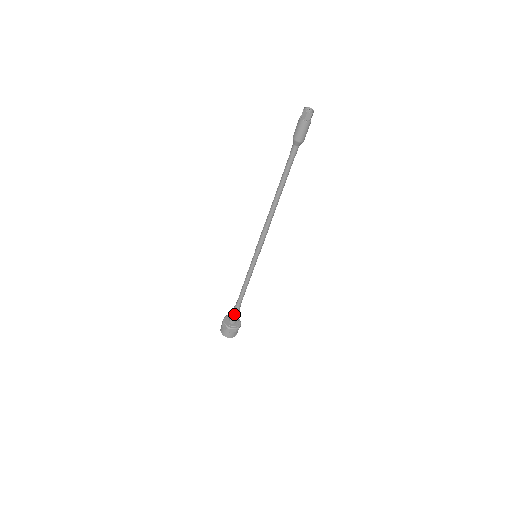
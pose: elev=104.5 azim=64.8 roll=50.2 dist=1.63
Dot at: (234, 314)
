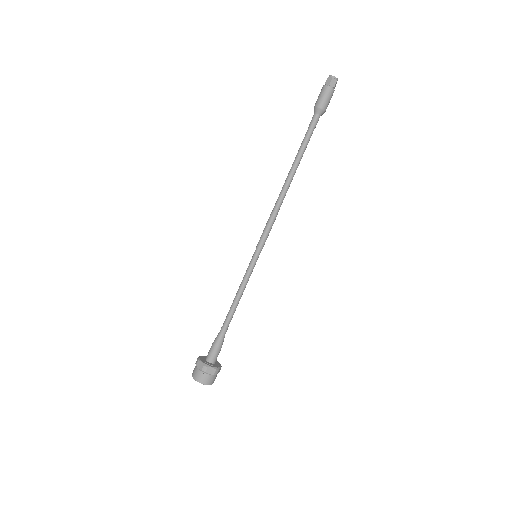
Dot at: (216, 345)
